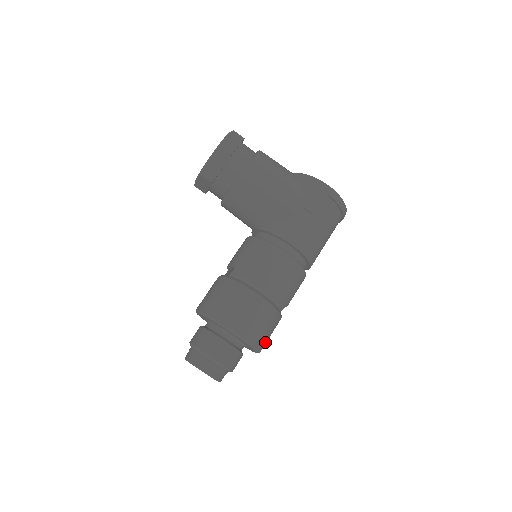
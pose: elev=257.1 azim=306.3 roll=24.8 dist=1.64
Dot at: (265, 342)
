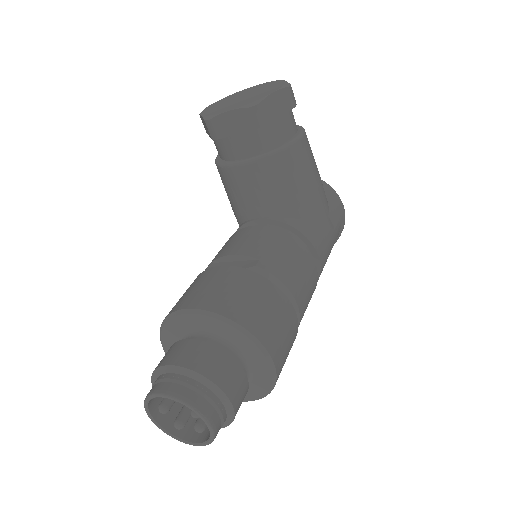
Dot at: occluded
